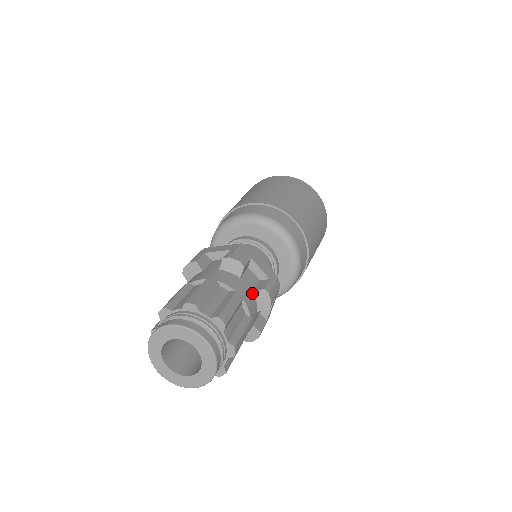
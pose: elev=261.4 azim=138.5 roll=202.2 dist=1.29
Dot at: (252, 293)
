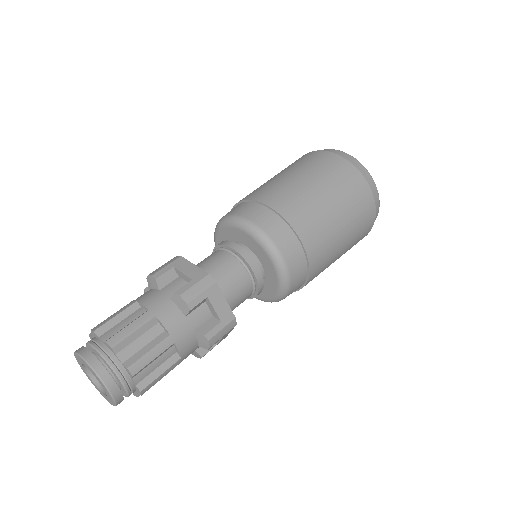
Dot at: (193, 333)
